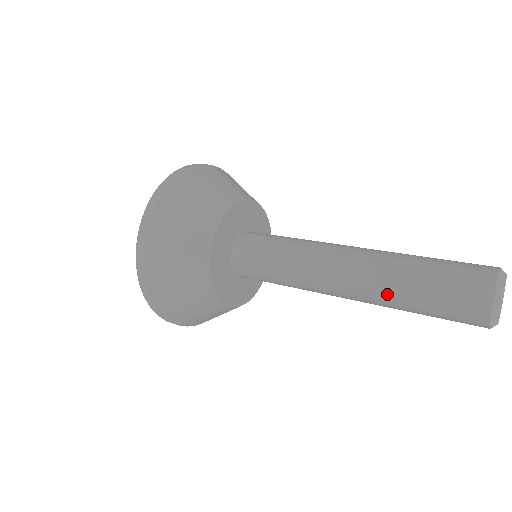
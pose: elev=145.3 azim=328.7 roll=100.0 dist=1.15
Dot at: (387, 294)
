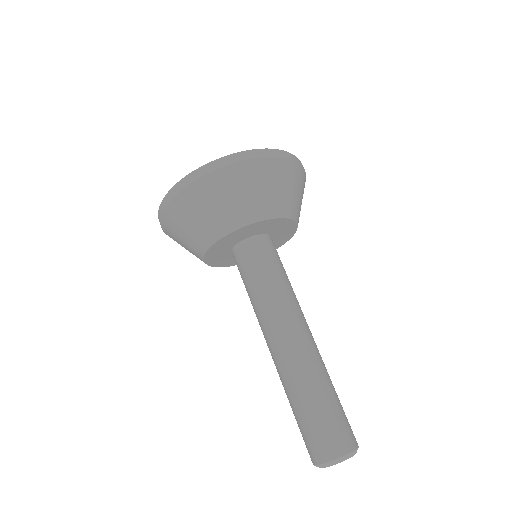
Dot at: (284, 387)
